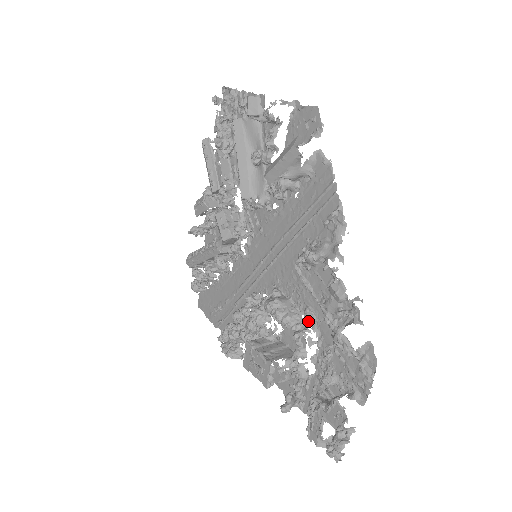
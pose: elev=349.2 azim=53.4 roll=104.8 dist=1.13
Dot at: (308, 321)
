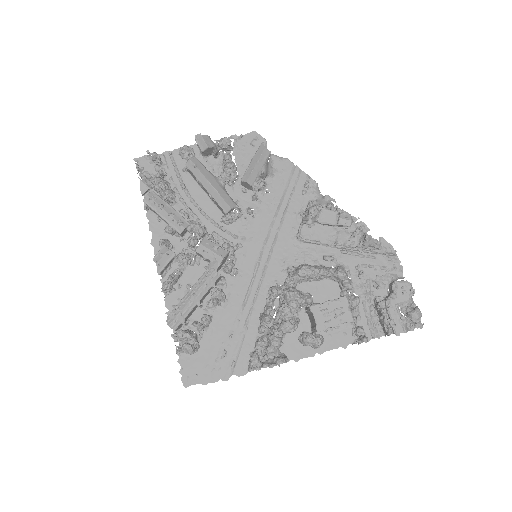
Dot at: (330, 266)
